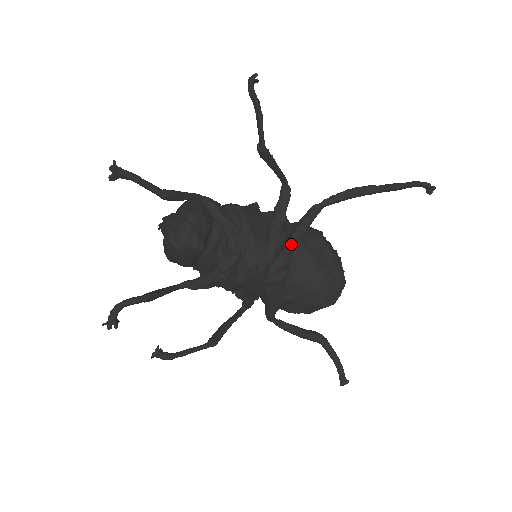
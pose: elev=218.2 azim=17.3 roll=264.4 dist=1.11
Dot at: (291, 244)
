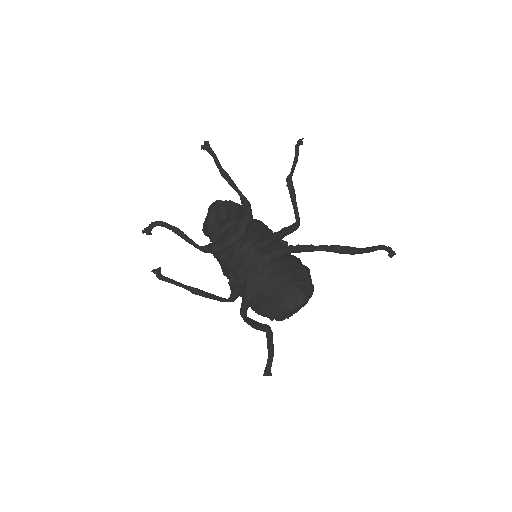
Dot at: (281, 248)
